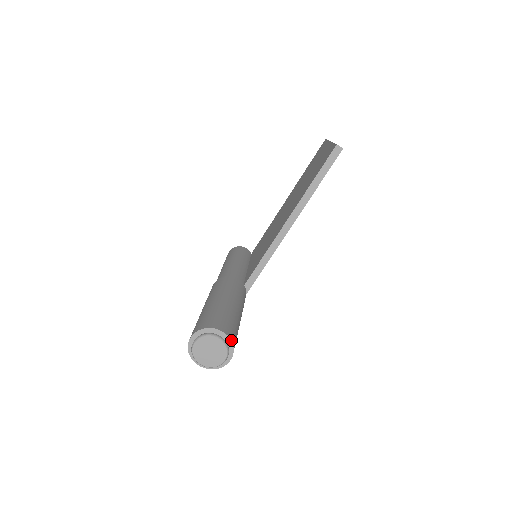
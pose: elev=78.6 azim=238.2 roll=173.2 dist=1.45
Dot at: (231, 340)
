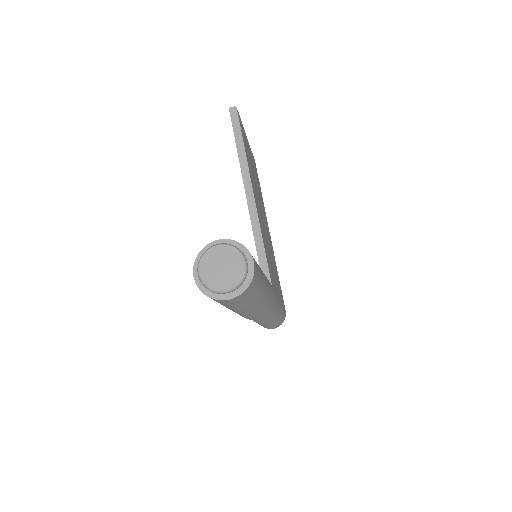
Dot at: (235, 241)
